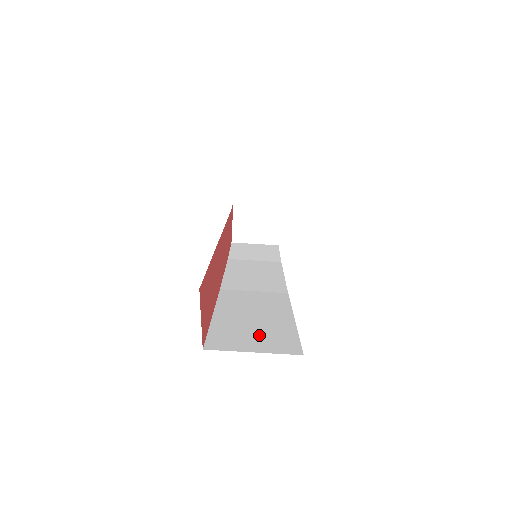
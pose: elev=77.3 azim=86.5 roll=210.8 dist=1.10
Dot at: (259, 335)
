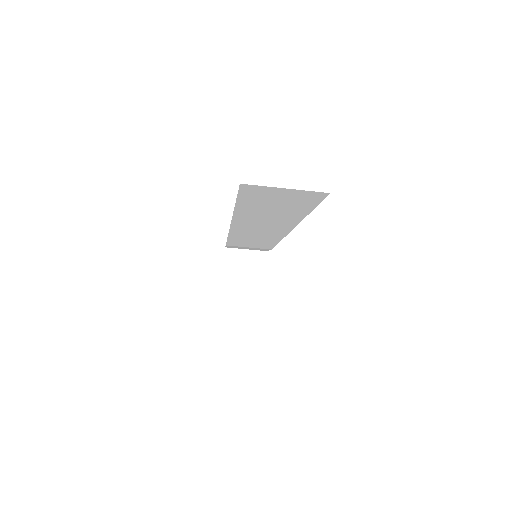
Dot at: occluded
